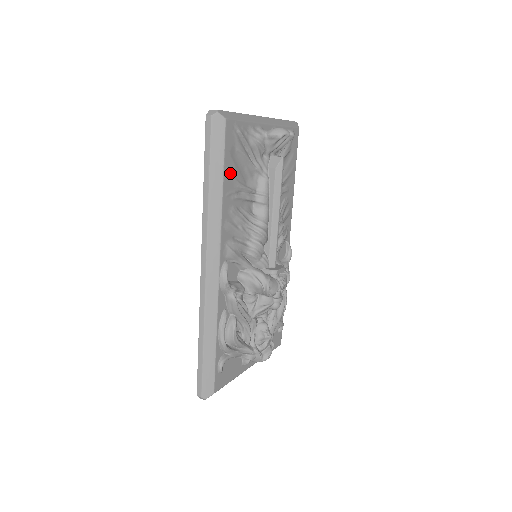
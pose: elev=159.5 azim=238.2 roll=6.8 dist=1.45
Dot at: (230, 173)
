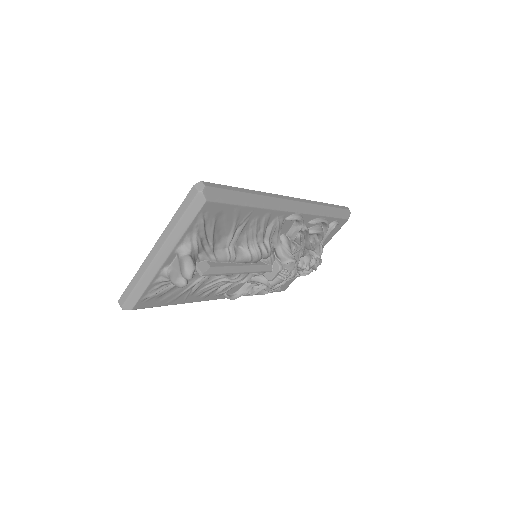
Dot at: (173, 299)
